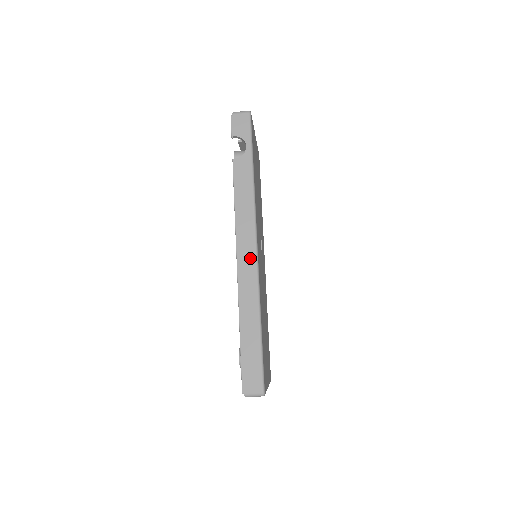
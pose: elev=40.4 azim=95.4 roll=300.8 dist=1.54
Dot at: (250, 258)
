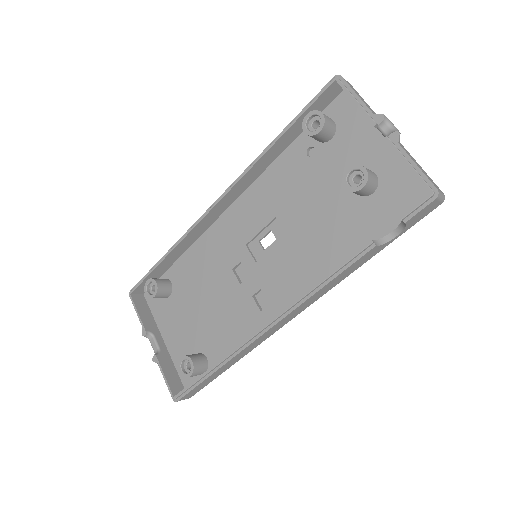
Dot at: (280, 326)
